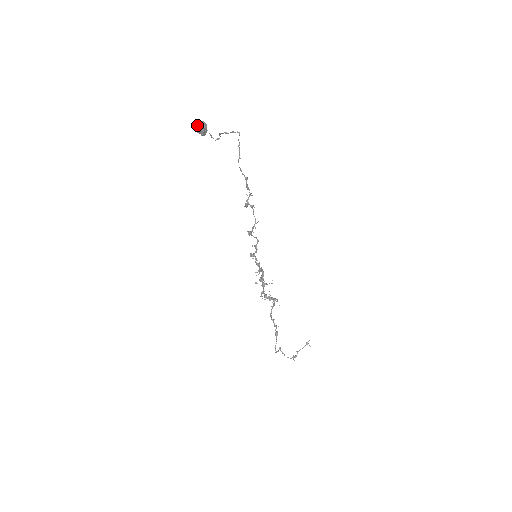
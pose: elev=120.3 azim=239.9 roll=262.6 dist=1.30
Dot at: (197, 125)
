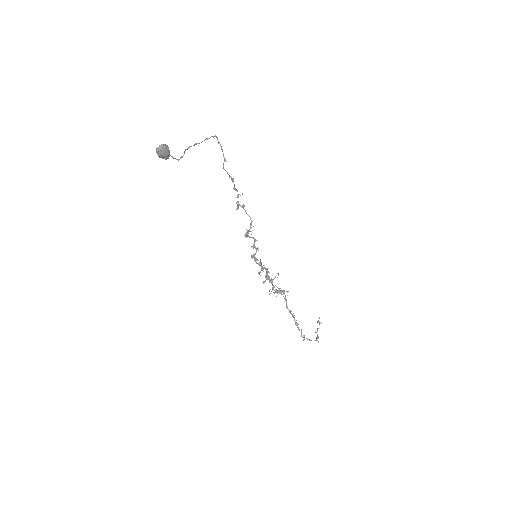
Dot at: (160, 149)
